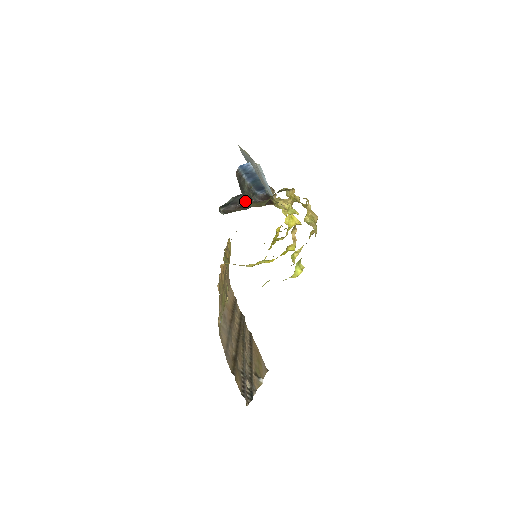
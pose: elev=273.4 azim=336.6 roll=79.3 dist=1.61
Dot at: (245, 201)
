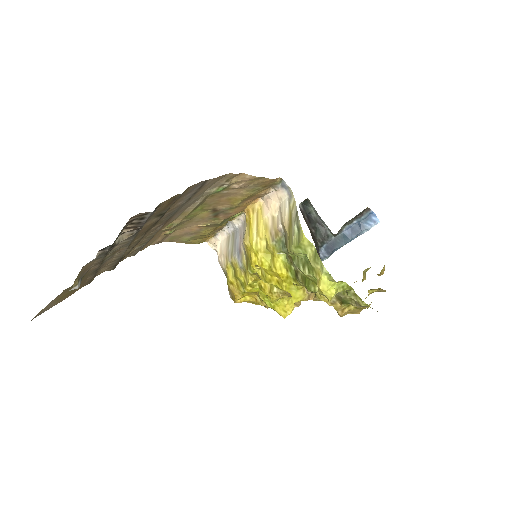
Dot at: occluded
